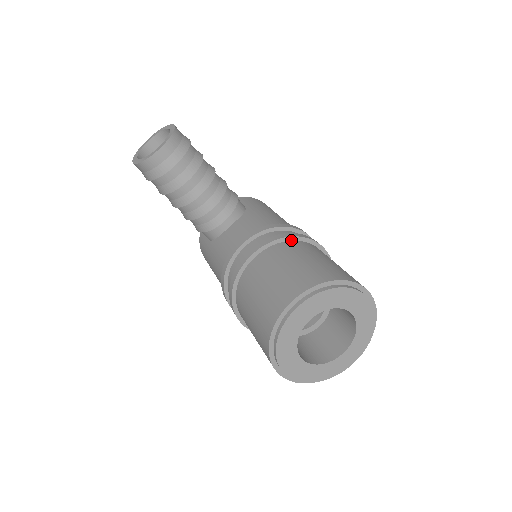
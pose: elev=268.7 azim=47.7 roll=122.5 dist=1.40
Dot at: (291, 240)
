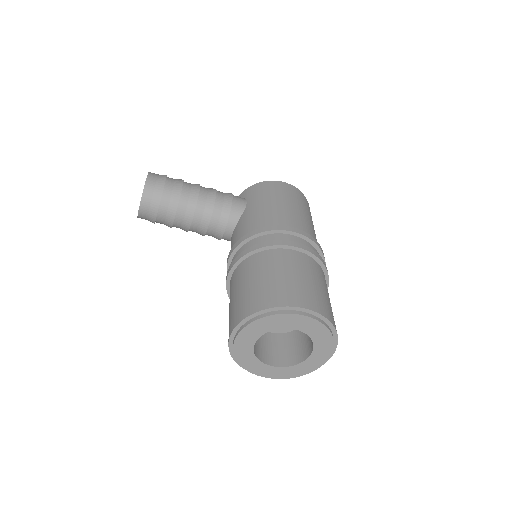
Dot at: (255, 253)
